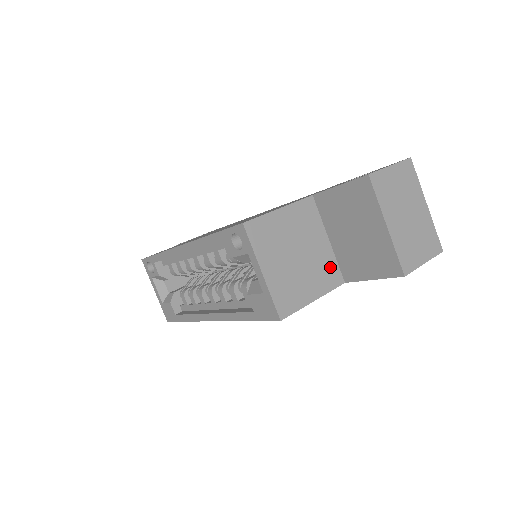
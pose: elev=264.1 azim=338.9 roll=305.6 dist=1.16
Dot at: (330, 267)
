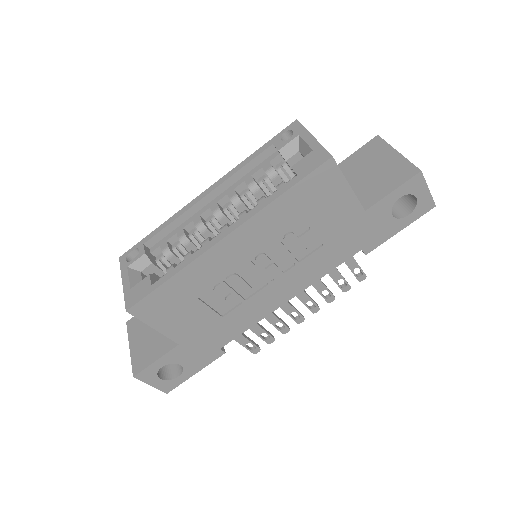
Dot at: occluded
